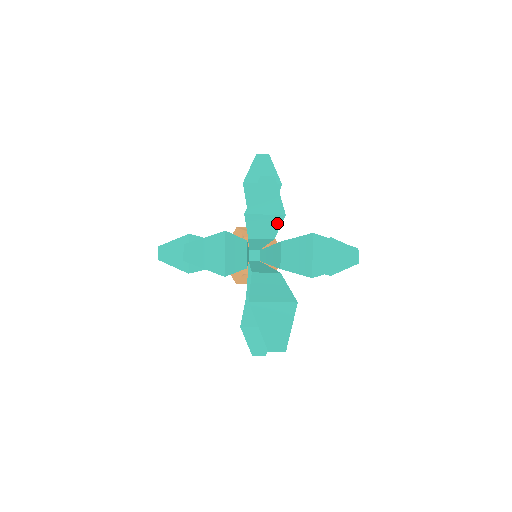
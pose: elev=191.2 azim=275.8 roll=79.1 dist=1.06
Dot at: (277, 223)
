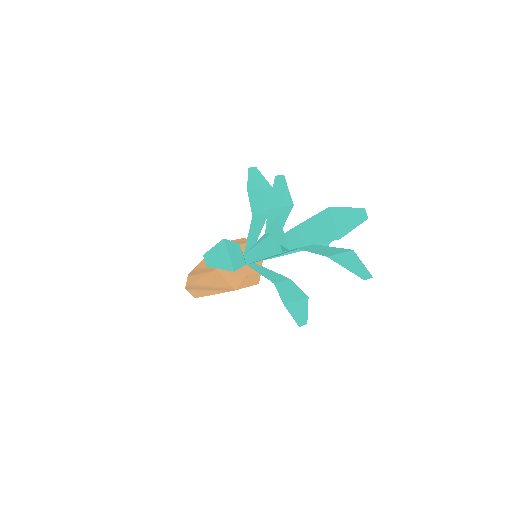
Dot at: (287, 214)
